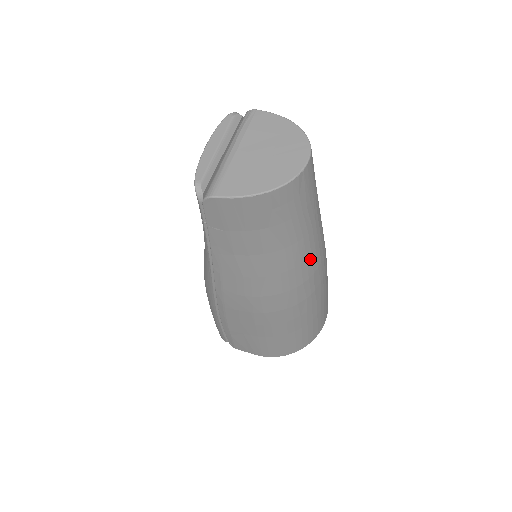
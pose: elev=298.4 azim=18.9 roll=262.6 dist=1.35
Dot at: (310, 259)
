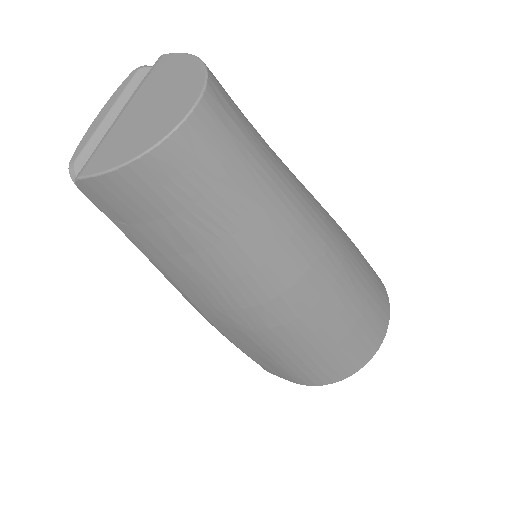
Dot at: (284, 254)
